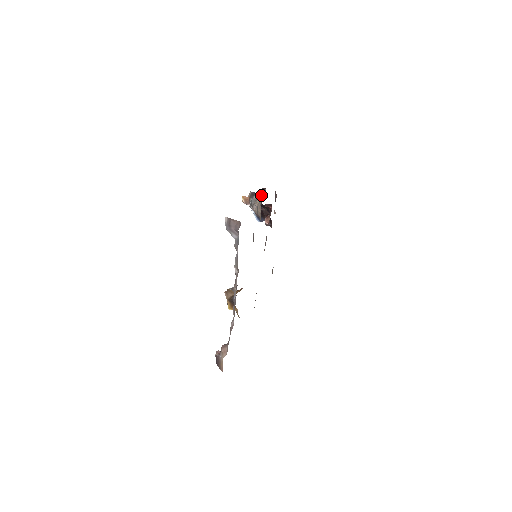
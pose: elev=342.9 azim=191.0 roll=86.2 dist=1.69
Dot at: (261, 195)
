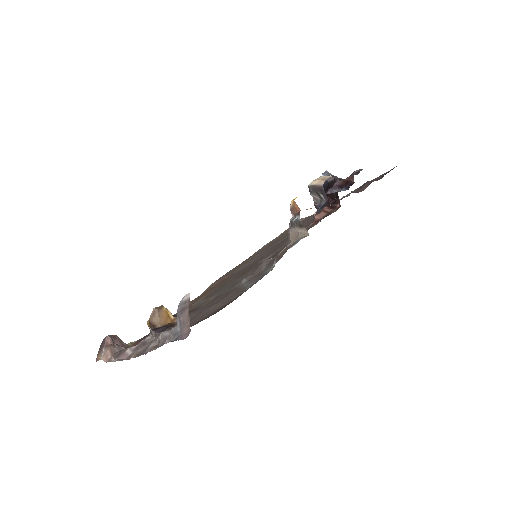
Dot at: (341, 184)
